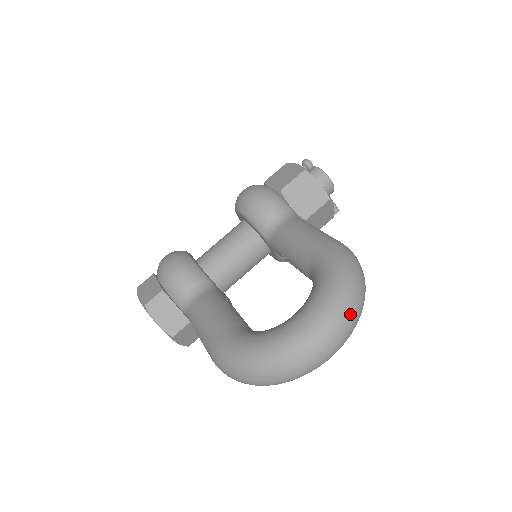
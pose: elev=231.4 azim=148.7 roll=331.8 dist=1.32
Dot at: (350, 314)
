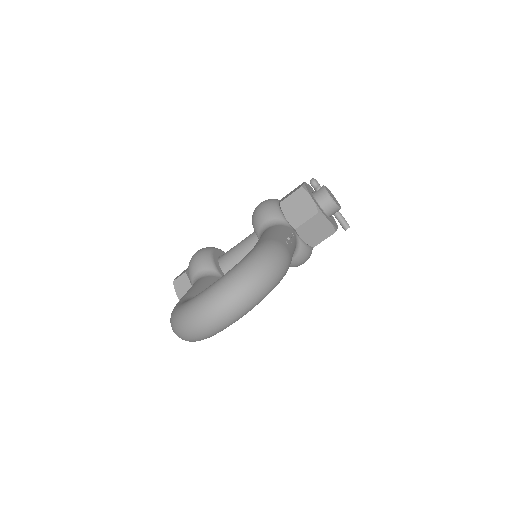
Dot at: (236, 292)
